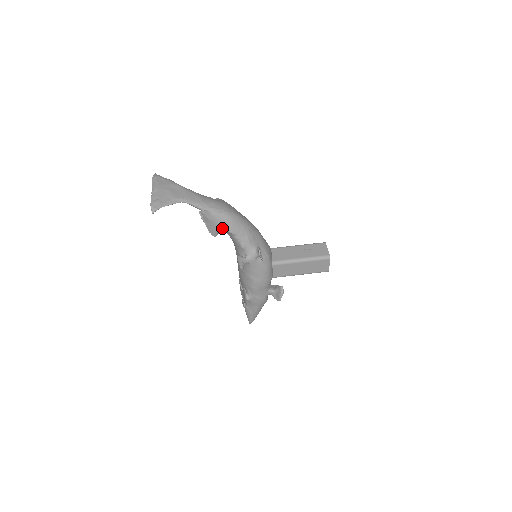
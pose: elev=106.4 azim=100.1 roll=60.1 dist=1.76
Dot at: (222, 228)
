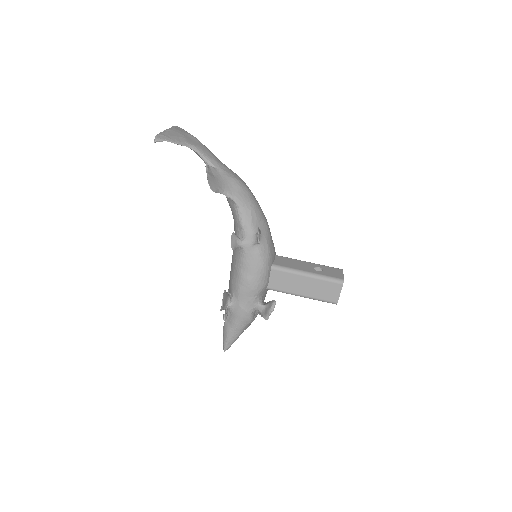
Dot at: (225, 190)
